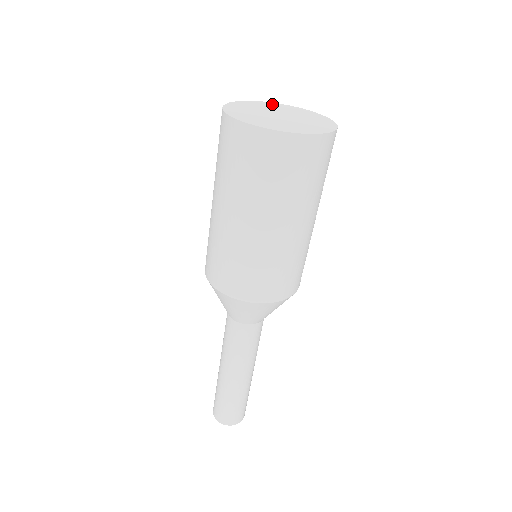
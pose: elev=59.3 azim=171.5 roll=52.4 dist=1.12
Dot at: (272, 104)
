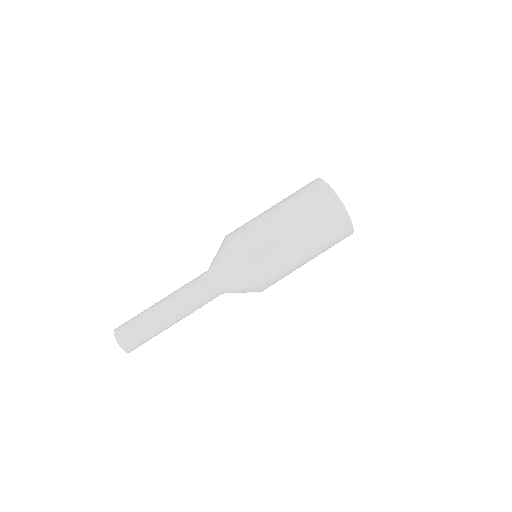
Dot at: occluded
